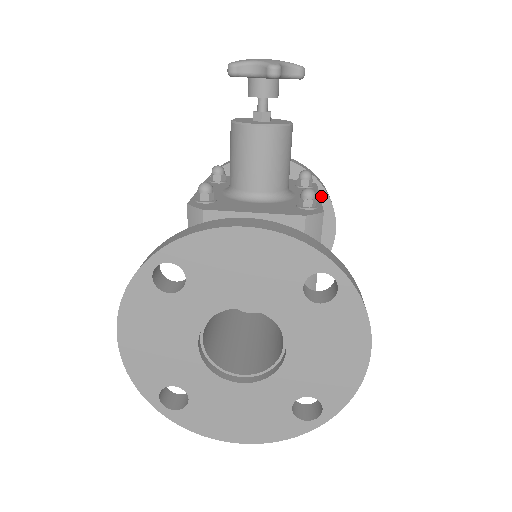
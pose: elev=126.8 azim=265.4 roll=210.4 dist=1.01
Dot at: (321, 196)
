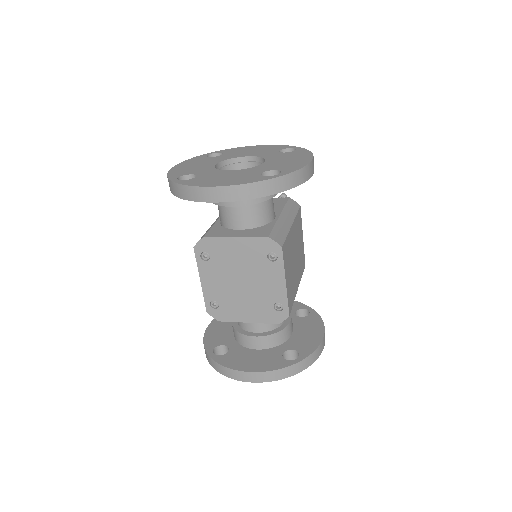
Dot at: (313, 315)
